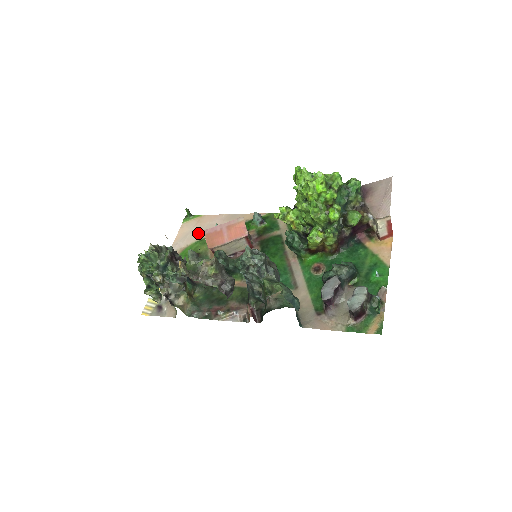
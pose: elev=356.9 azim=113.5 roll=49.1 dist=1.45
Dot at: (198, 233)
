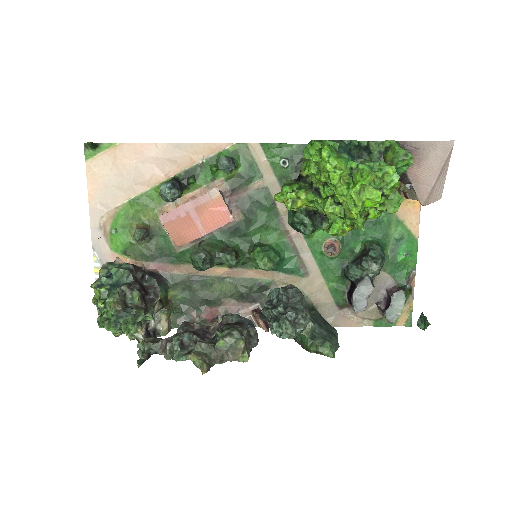
Dot at: (126, 184)
